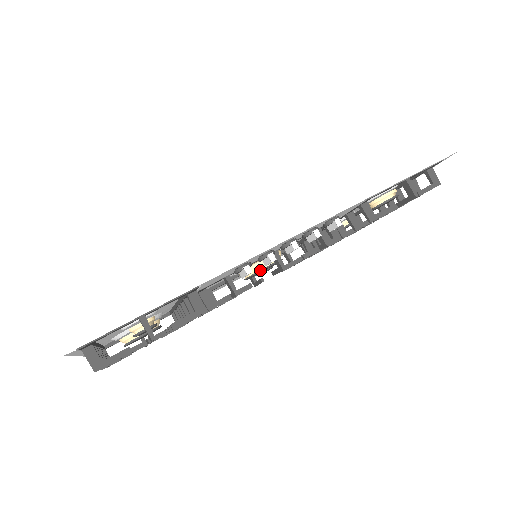
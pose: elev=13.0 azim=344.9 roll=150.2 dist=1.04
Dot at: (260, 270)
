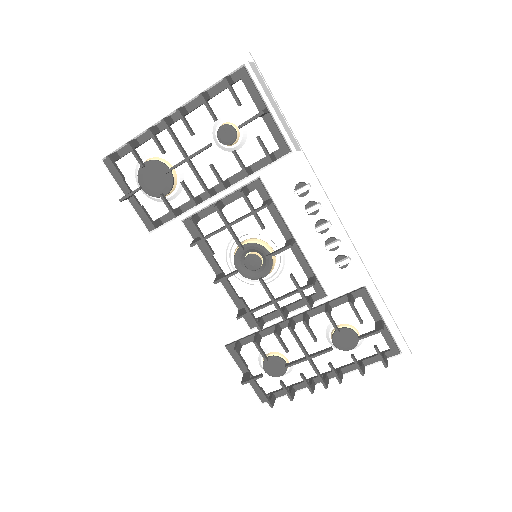
Dot at: (264, 246)
